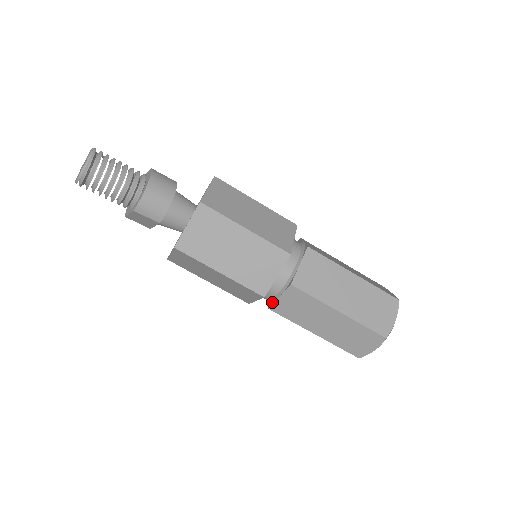
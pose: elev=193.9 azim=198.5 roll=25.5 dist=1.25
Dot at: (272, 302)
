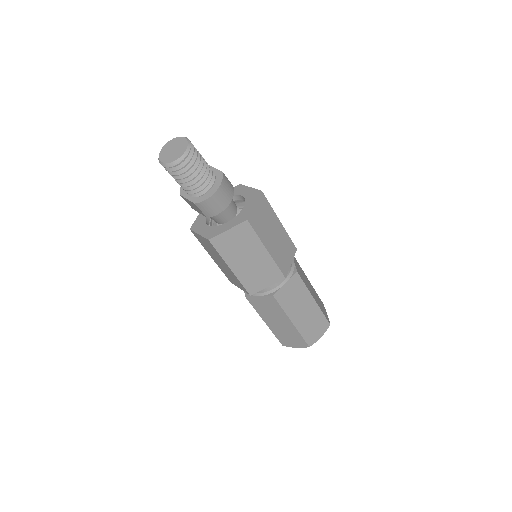
Dot at: occluded
